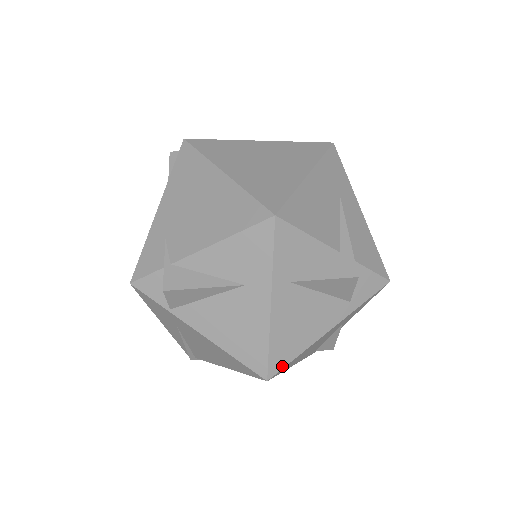
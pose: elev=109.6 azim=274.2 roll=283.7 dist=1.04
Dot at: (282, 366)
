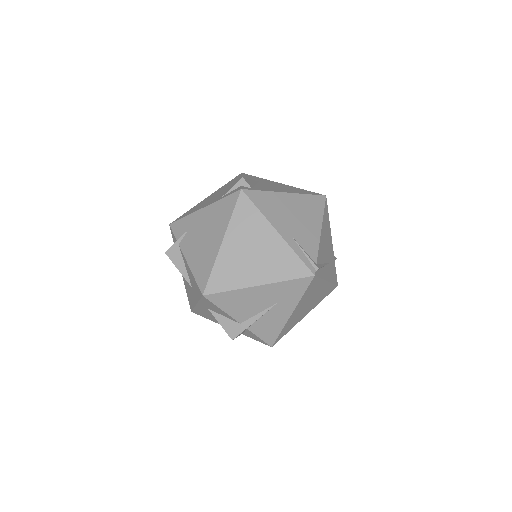
Dot at: (200, 315)
